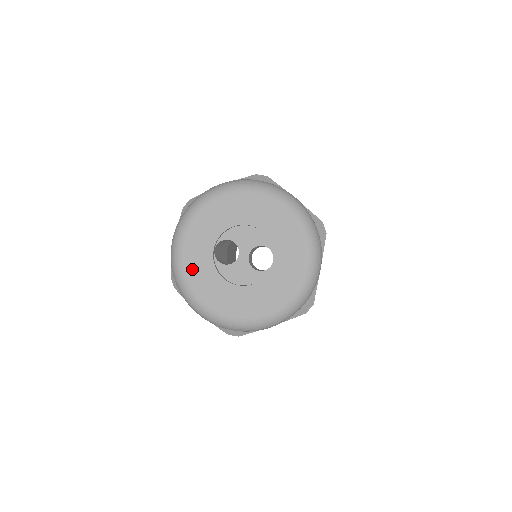
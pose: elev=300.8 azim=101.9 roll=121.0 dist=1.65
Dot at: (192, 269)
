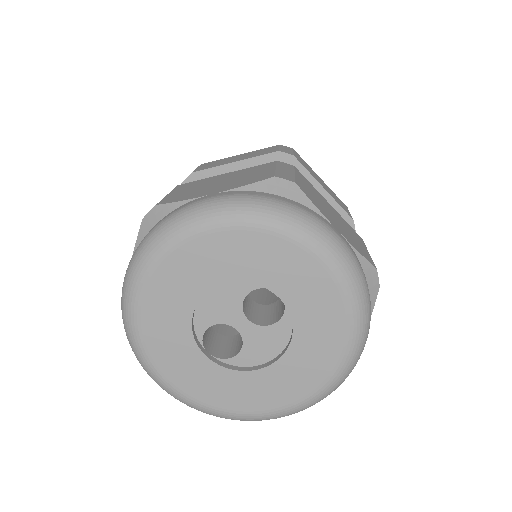
Dot at: (214, 396)
